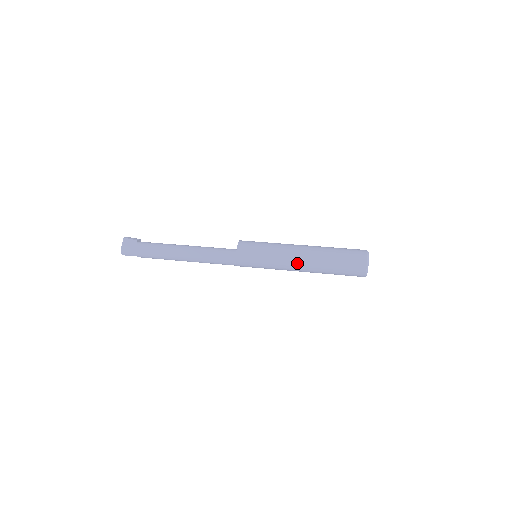
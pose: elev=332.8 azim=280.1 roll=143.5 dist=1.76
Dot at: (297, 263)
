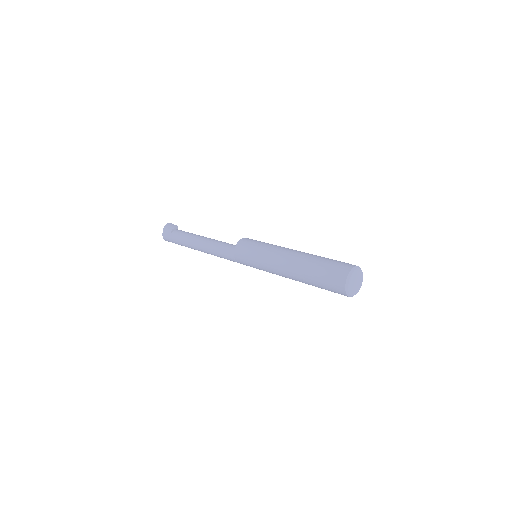
Dot at: (283, 274)
